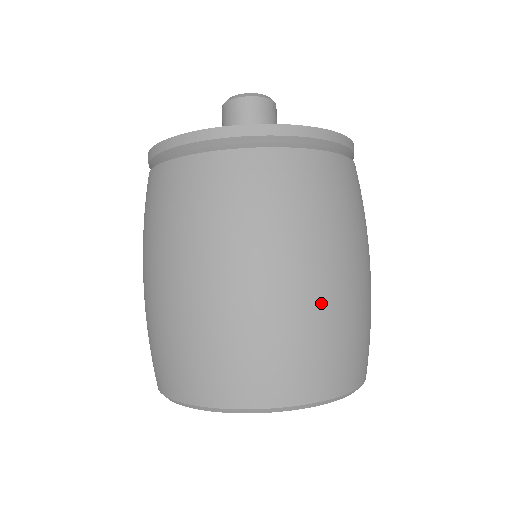
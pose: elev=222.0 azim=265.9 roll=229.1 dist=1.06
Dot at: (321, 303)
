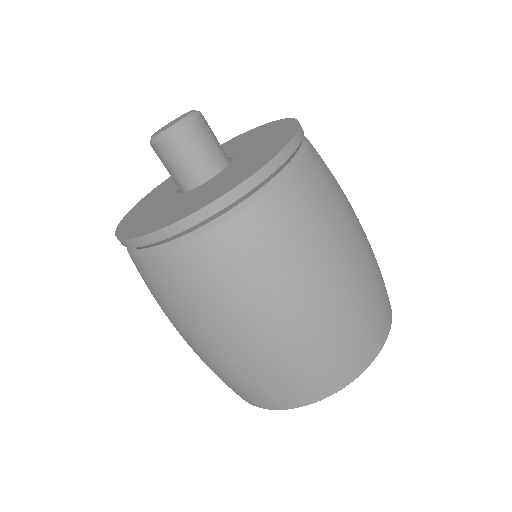
Dot at: (296, 342)
